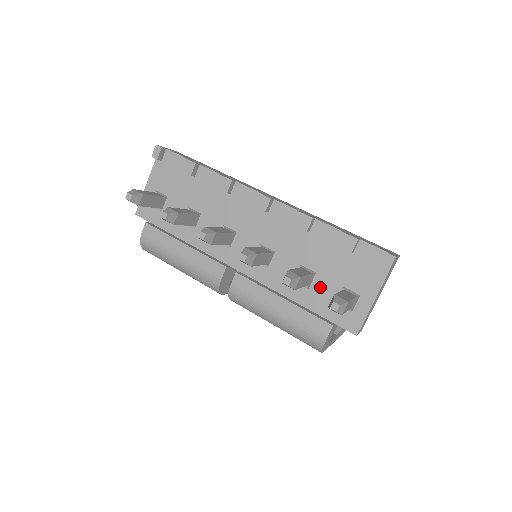
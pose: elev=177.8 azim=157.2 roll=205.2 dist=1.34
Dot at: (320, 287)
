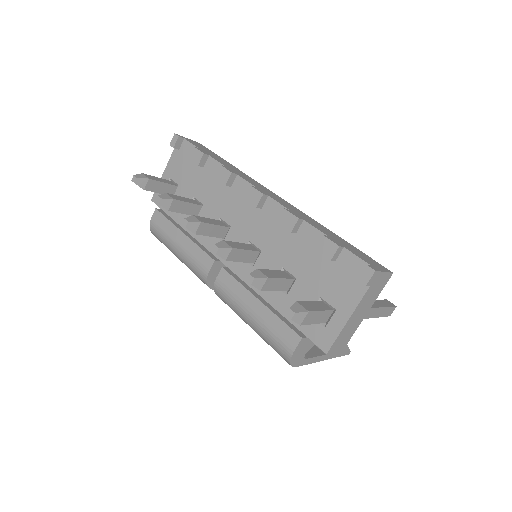
Dot at: (298, 294)
